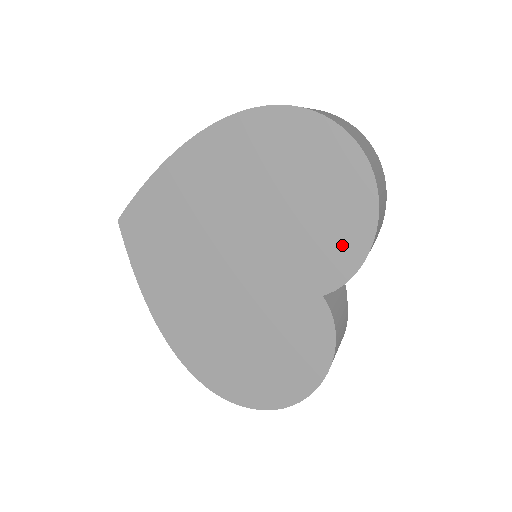
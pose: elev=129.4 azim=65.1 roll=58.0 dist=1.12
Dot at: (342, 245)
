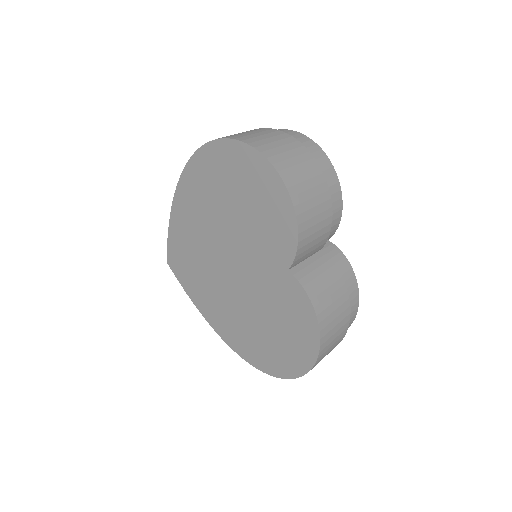
Dot at: (280, 226)
